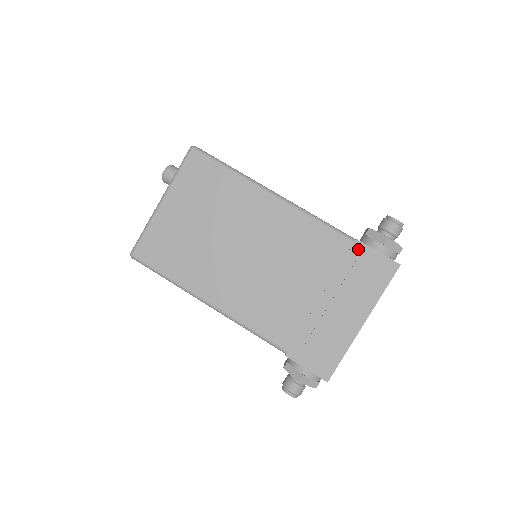
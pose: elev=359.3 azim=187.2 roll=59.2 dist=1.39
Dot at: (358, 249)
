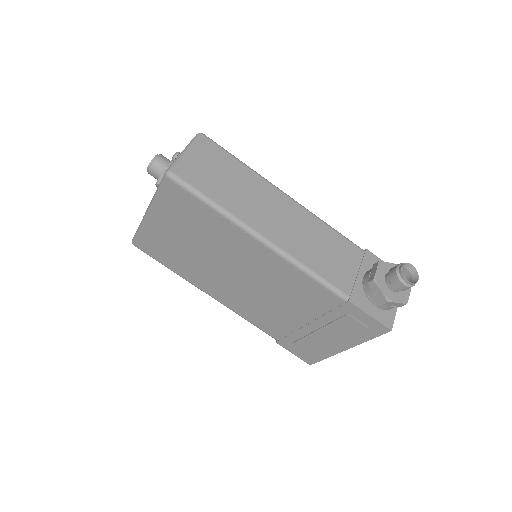
Dot at: (349, 308)
